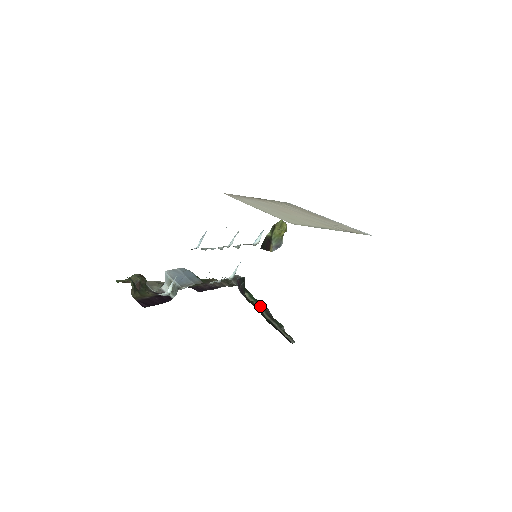
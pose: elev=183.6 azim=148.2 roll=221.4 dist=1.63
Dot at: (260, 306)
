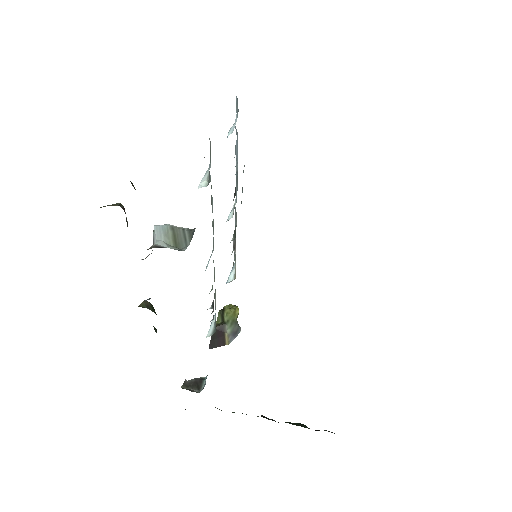
Dot at: occluded
